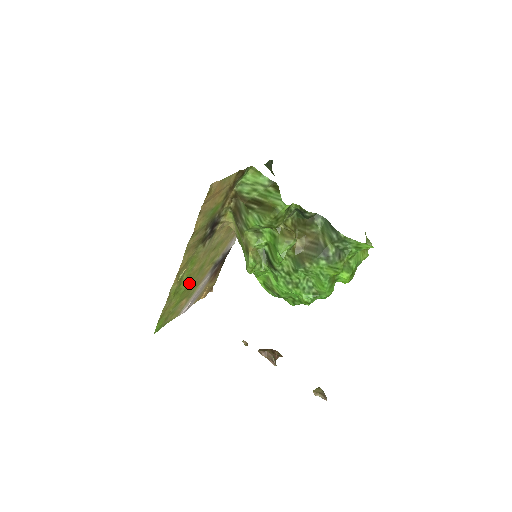
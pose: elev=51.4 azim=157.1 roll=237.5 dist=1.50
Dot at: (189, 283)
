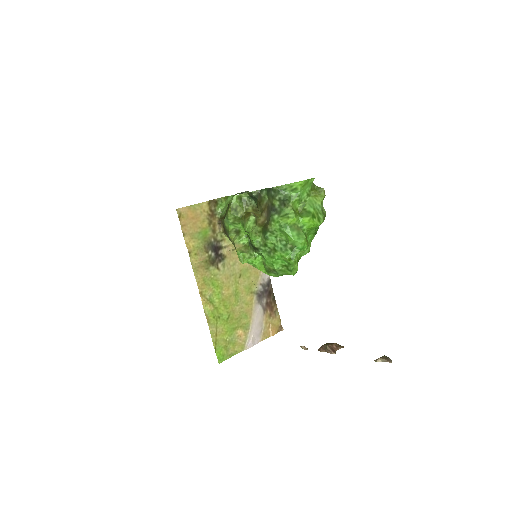
Dot at: (230, 310)
